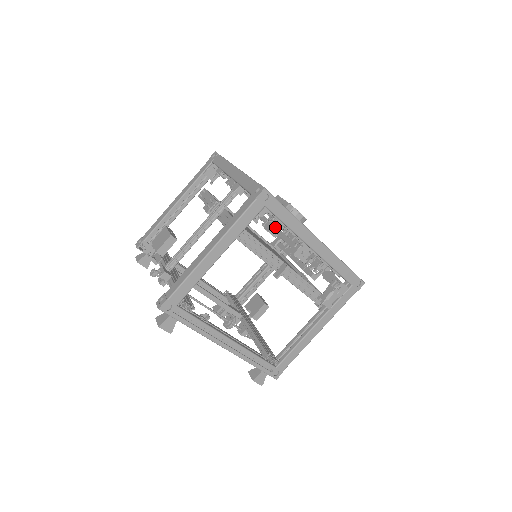
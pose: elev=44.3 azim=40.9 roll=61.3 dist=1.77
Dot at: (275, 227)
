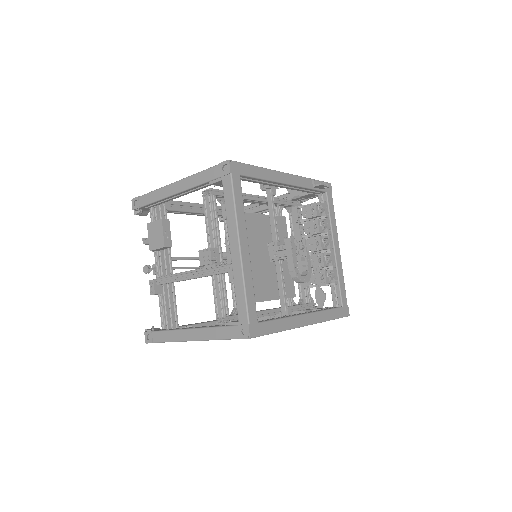
Dot at: (278, 261)
